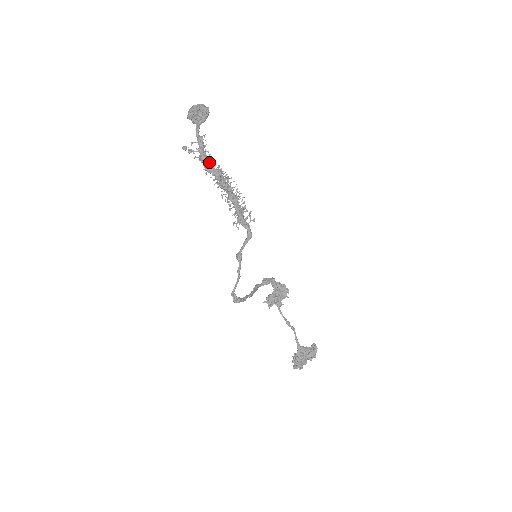
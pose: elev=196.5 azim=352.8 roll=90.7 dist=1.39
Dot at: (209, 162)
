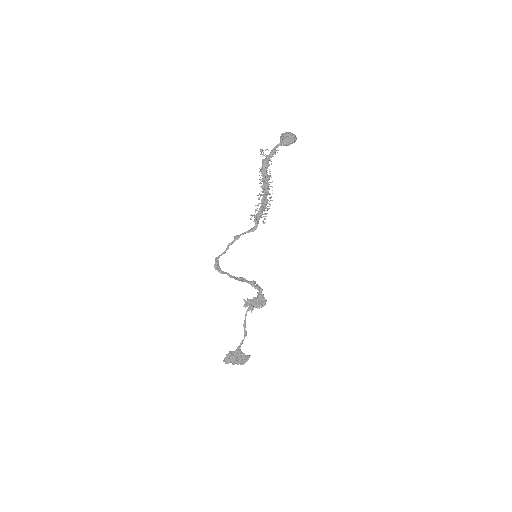
Dot at: (266, 167)
